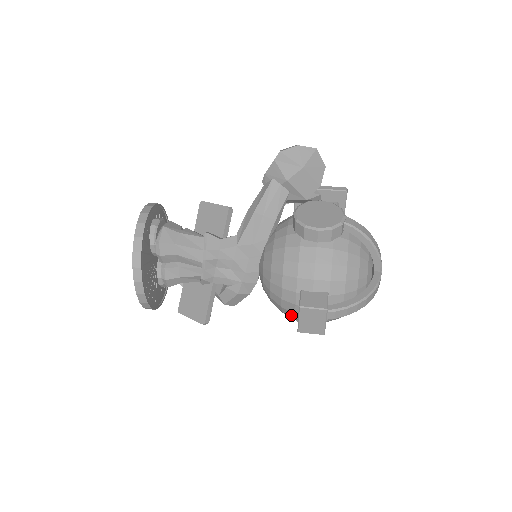
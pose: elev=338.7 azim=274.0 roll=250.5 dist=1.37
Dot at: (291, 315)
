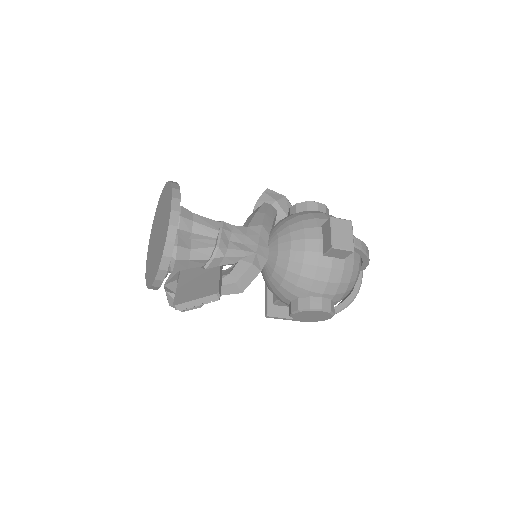
Dot at: (313, 261)
